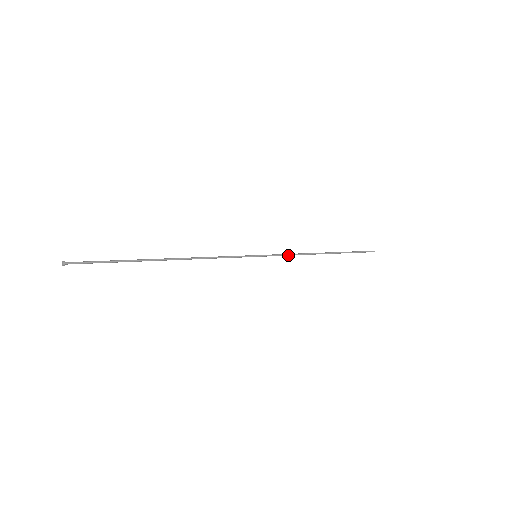
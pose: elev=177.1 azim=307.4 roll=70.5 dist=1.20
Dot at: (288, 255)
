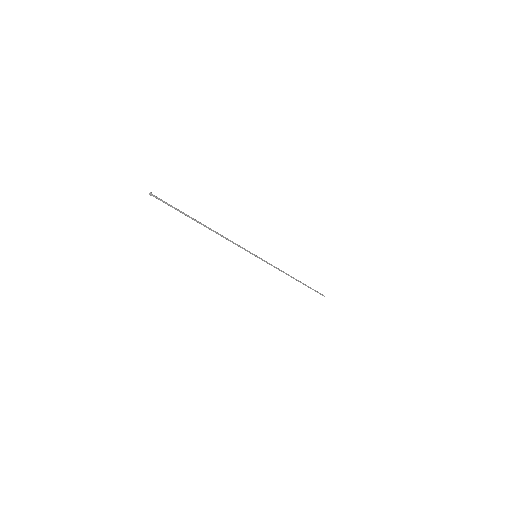
Dot at: (274, 267)
